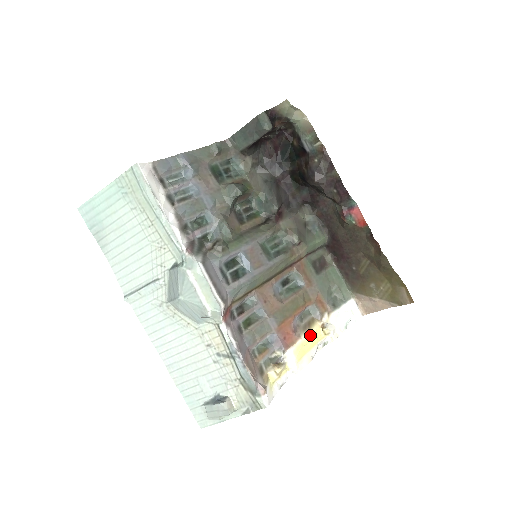
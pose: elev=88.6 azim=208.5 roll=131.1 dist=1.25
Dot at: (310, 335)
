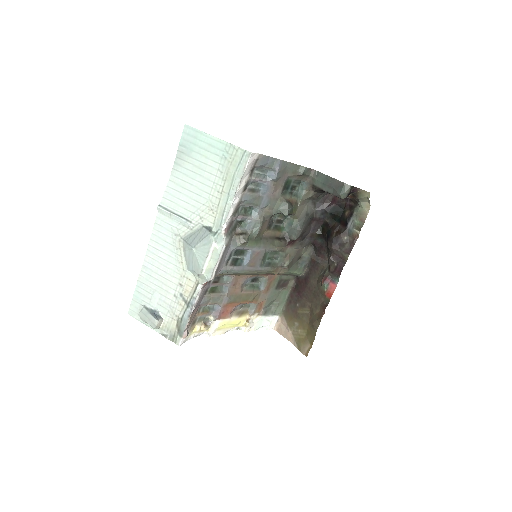
Dot at: (237, 320)
